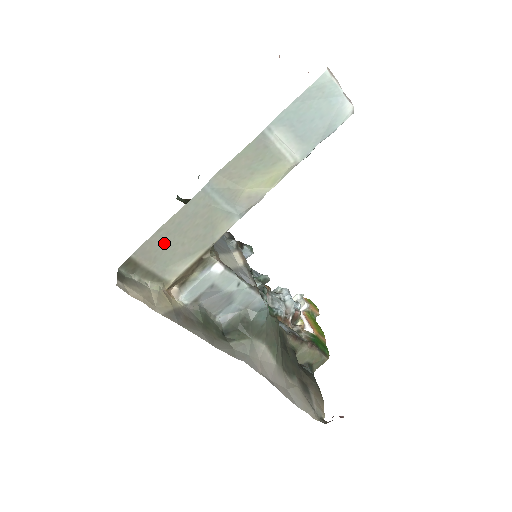
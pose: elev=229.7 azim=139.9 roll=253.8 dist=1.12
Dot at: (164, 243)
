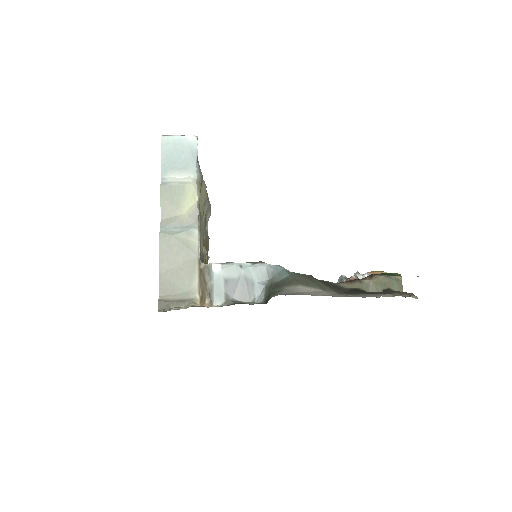
Dot at: (170, 277)
